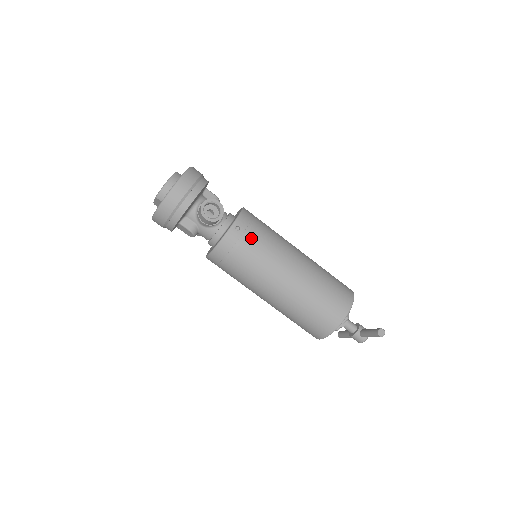
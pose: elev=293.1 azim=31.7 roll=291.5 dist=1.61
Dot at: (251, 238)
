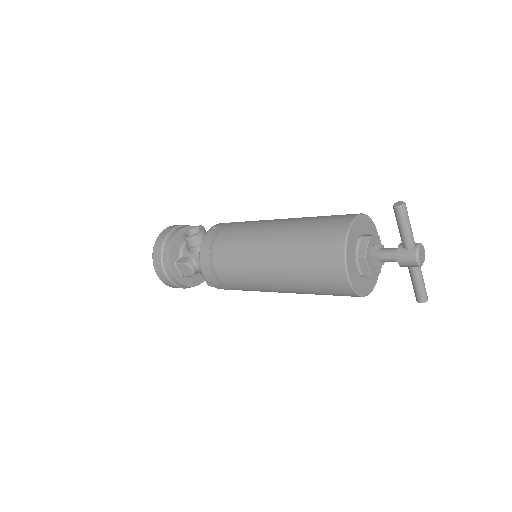
Dot at: (227, 227)
